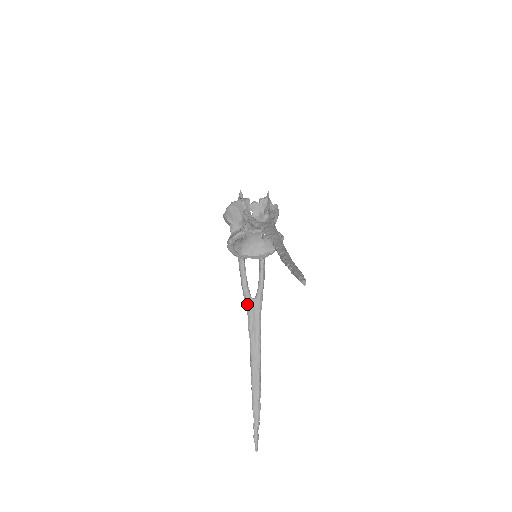
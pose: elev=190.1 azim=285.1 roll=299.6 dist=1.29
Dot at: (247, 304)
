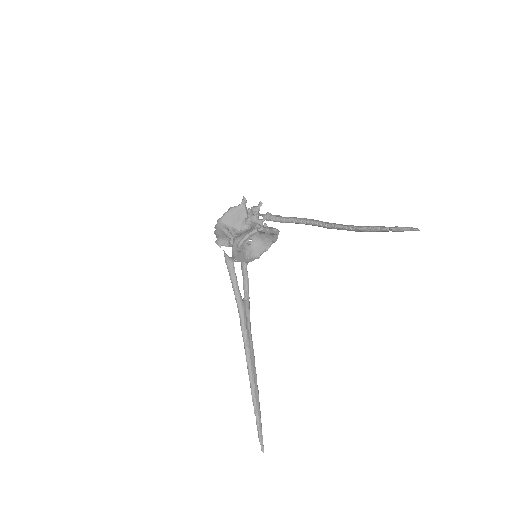
Dot at: (240, 305)
